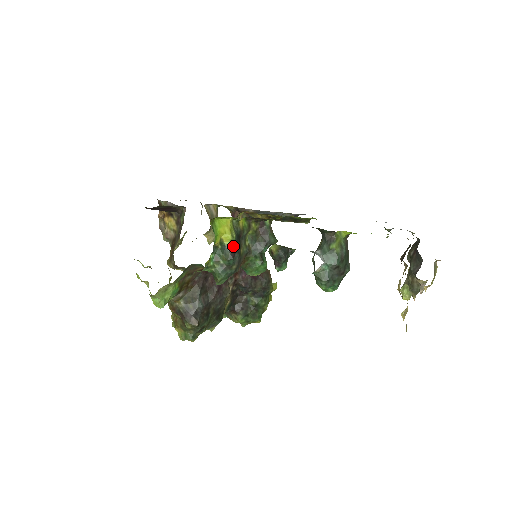
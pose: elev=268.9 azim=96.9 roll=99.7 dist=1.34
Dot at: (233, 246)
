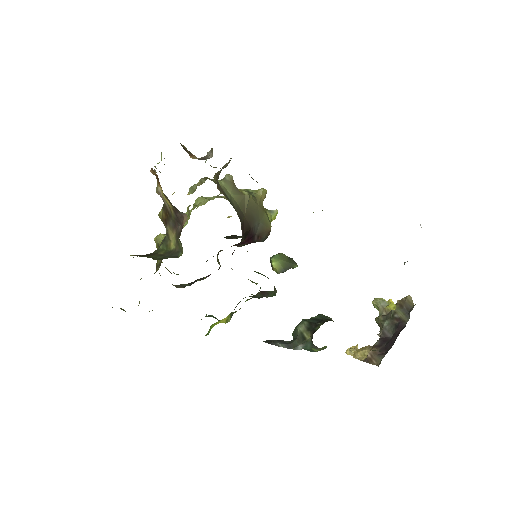
Dot at: occluded
